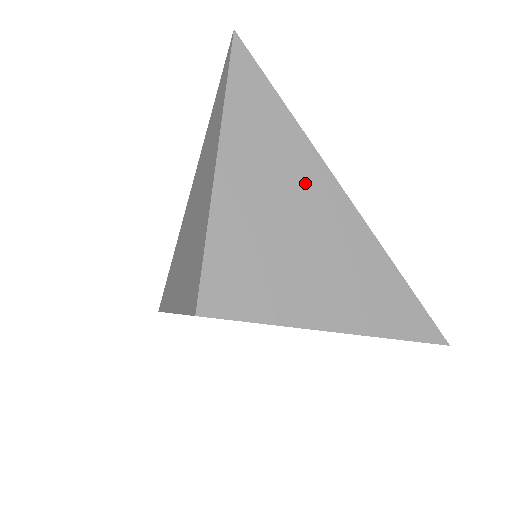
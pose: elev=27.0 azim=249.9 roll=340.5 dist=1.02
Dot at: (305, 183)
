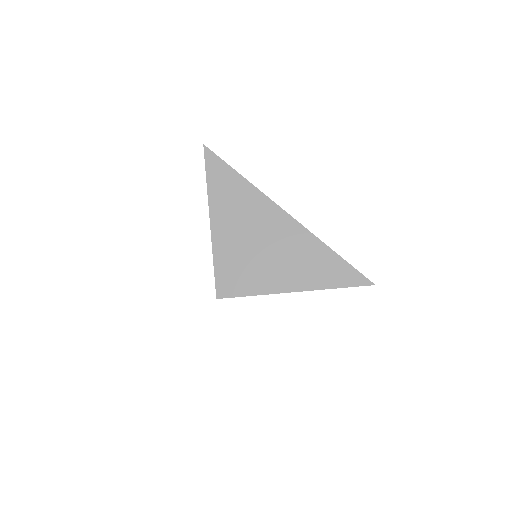
Dot at: (261, 214)
